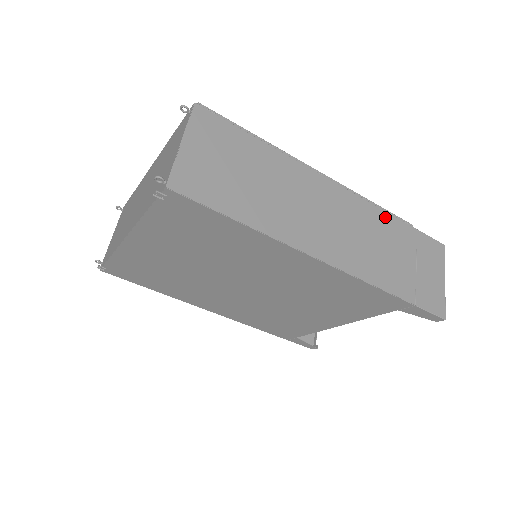
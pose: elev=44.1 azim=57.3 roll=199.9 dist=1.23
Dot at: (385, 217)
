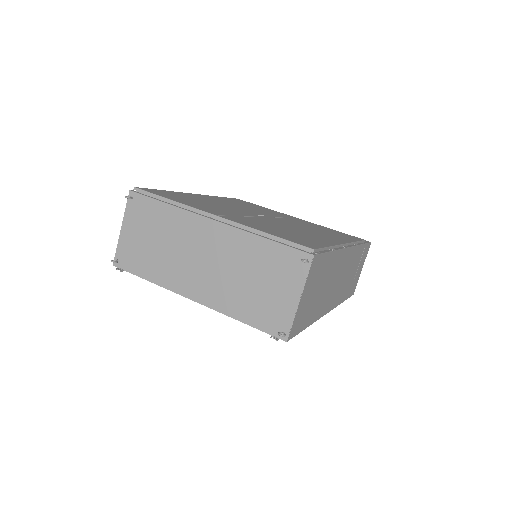
Dot at: (358, 250)
